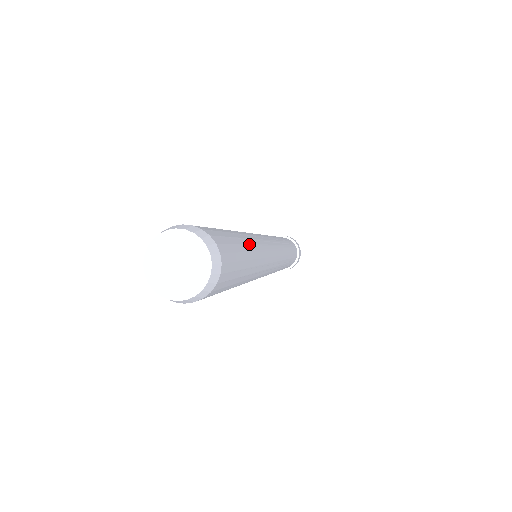
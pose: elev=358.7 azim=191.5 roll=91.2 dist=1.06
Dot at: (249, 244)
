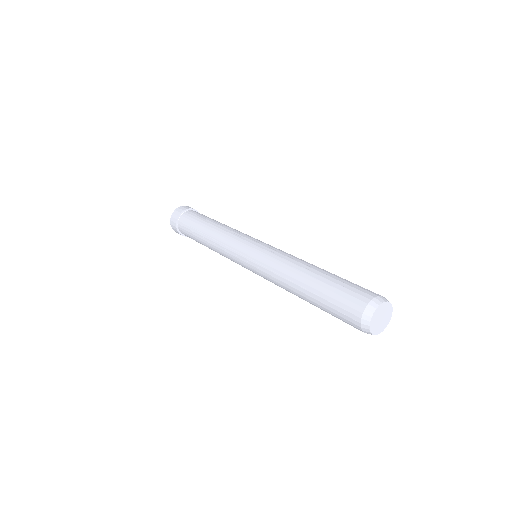
Dot at: occluded
